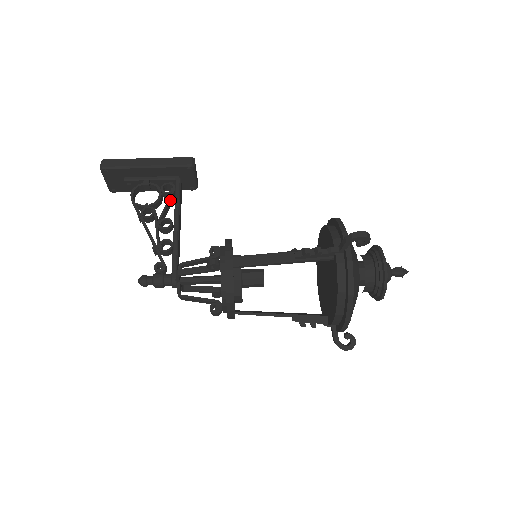
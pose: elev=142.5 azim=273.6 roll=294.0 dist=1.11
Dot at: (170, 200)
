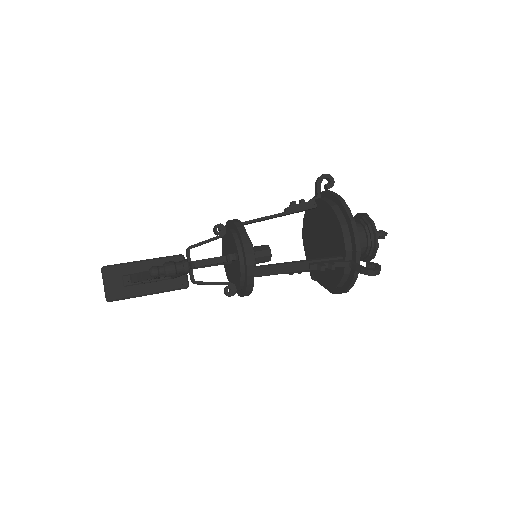
Dot at: occluded
